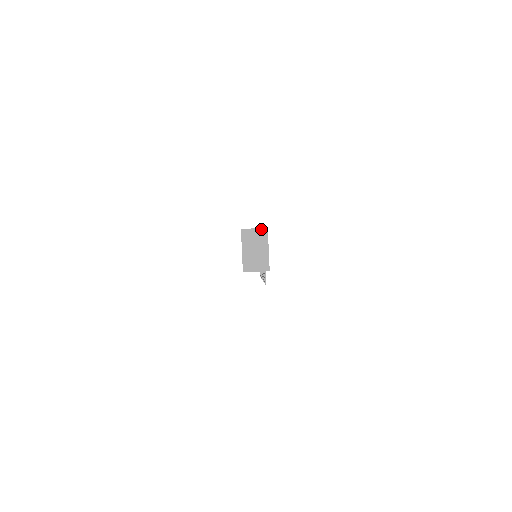
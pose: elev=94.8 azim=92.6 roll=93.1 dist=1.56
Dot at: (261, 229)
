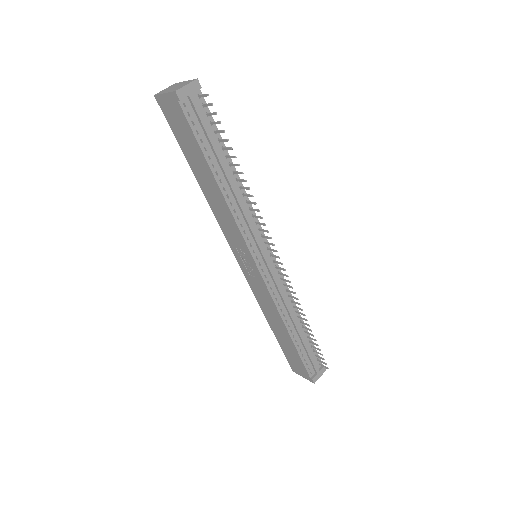
Dot at: (170, 86)
